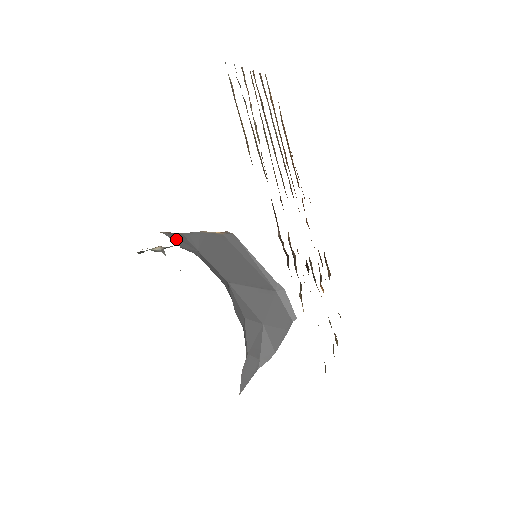
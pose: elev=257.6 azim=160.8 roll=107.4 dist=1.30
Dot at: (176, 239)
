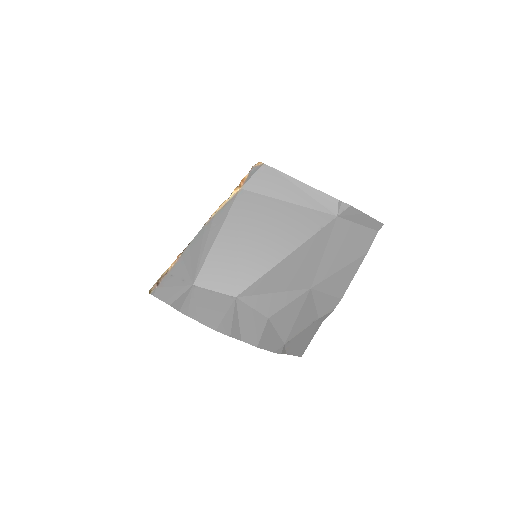
Dot at: (166, 290)
